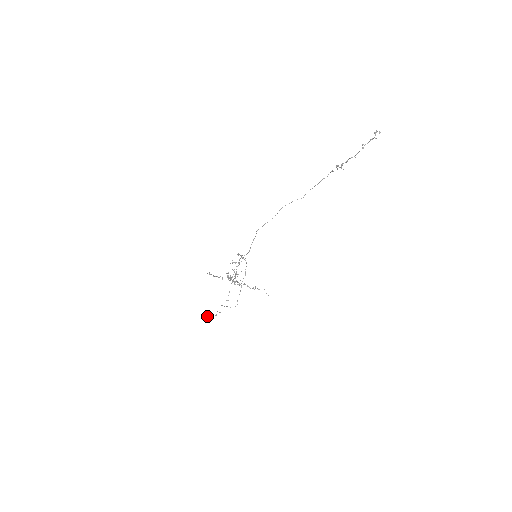
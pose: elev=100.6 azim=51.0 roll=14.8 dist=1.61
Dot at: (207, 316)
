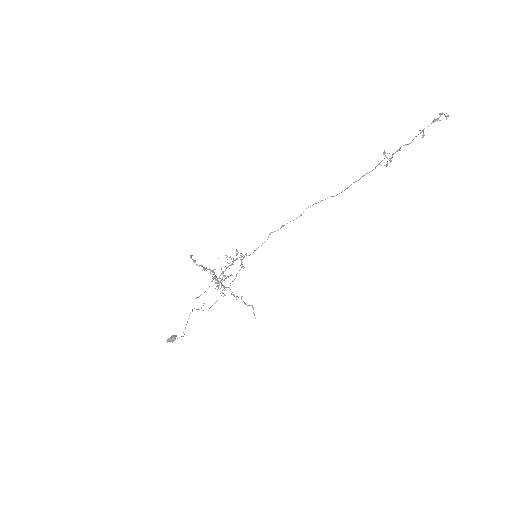
Dot at: (173, 337)
